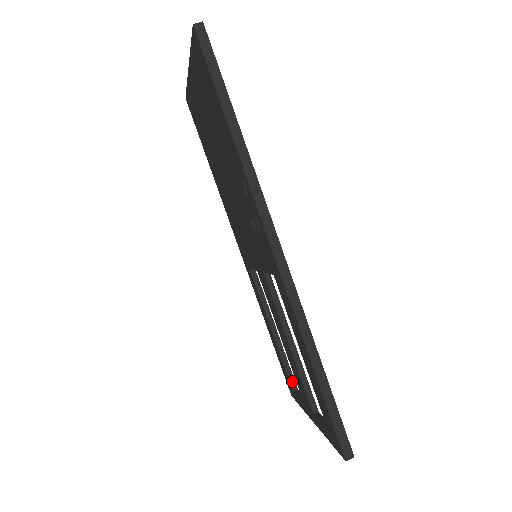
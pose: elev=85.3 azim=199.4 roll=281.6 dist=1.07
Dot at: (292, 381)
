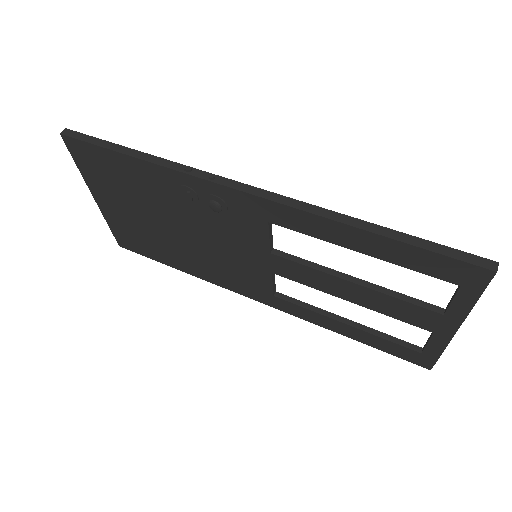
Dot at: (410, 346)
